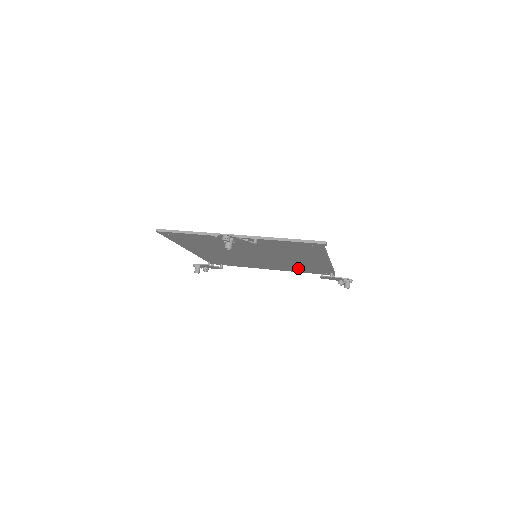
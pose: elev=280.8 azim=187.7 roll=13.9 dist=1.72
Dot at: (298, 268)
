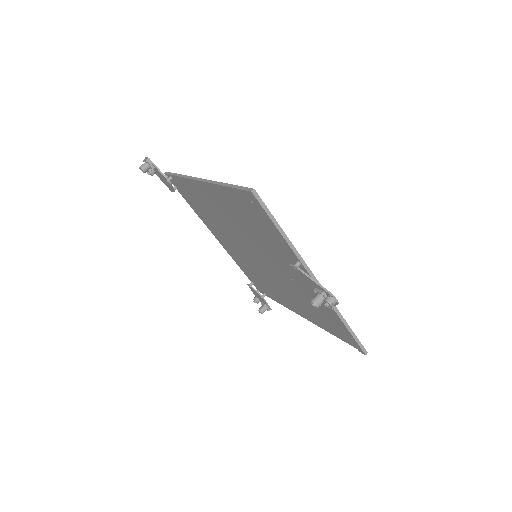
Dot at: (250, 271)
